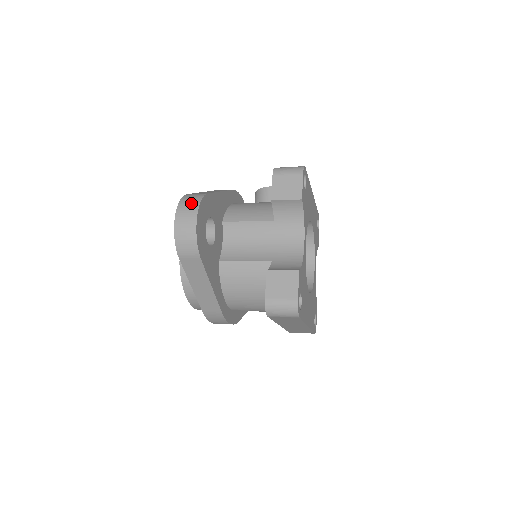
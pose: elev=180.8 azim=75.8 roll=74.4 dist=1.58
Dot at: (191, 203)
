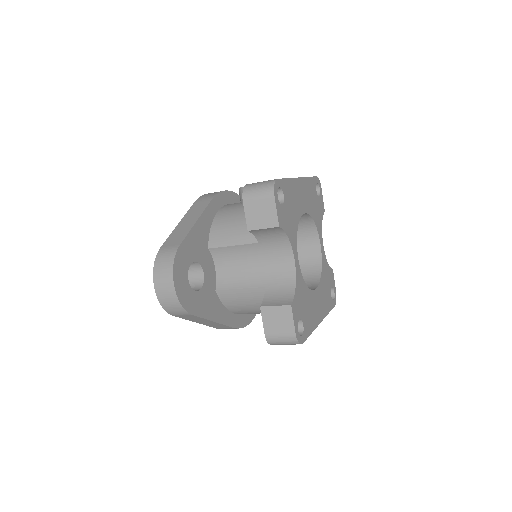
Dot at: (165, 268)
